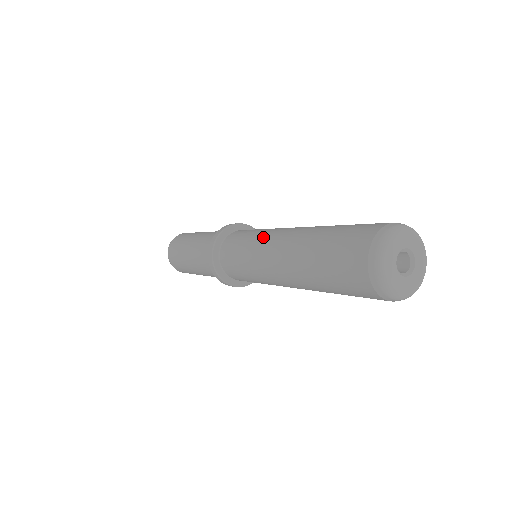
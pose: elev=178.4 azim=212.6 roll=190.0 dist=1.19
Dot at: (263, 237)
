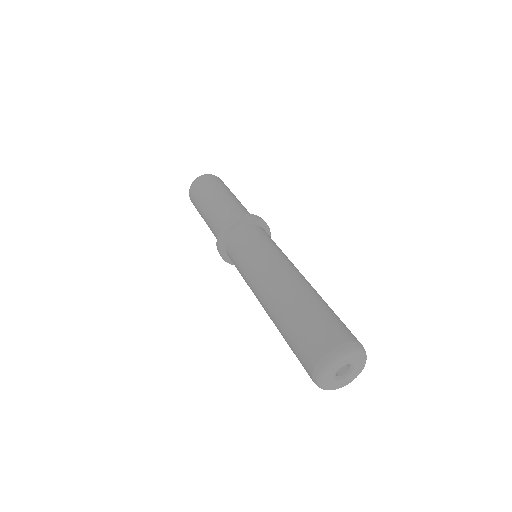
Dot at: (252, 274)
